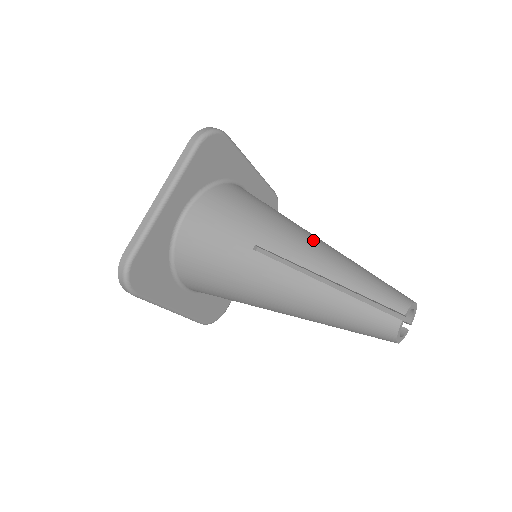
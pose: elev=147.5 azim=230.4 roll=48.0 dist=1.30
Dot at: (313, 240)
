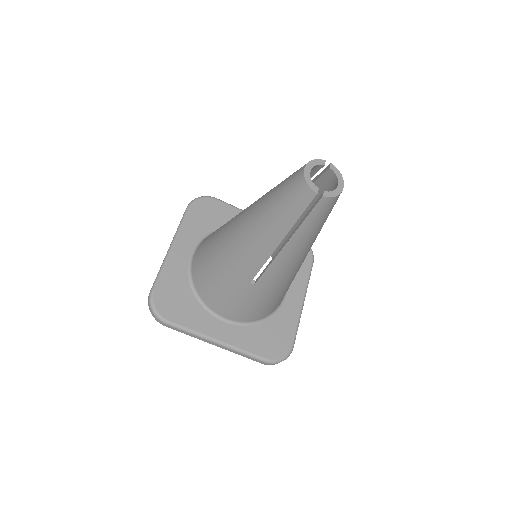
Dot at: occluded
